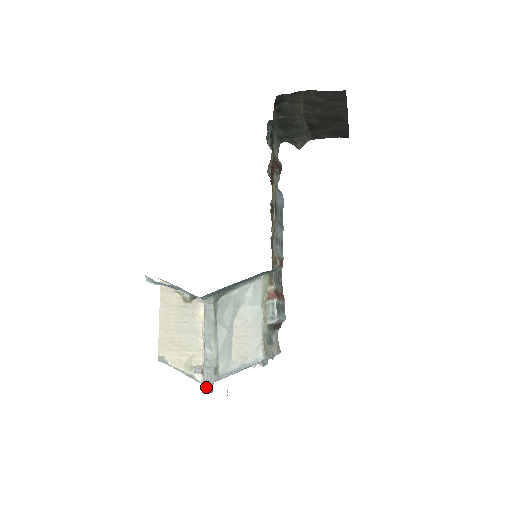
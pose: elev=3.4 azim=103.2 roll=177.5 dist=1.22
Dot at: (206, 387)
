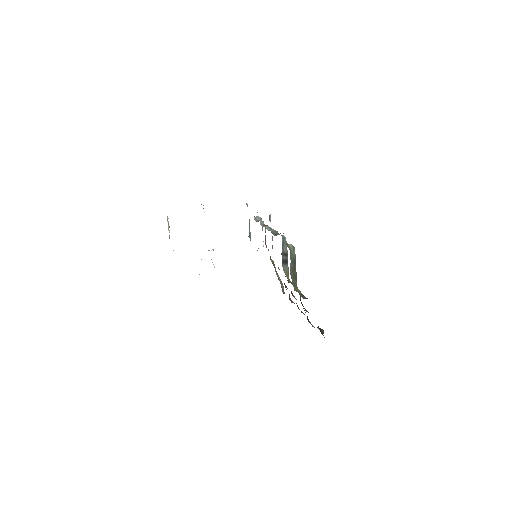
Dot at: occluded
